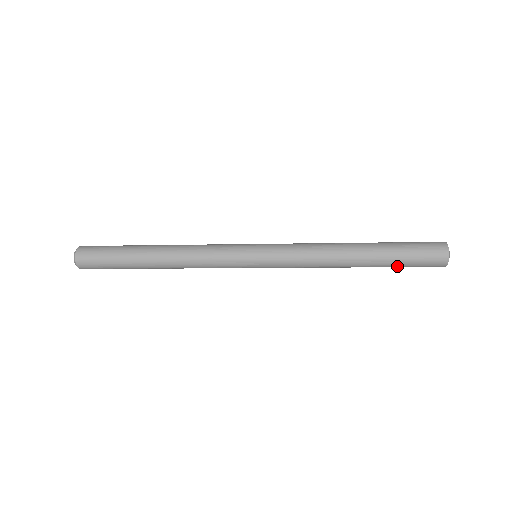
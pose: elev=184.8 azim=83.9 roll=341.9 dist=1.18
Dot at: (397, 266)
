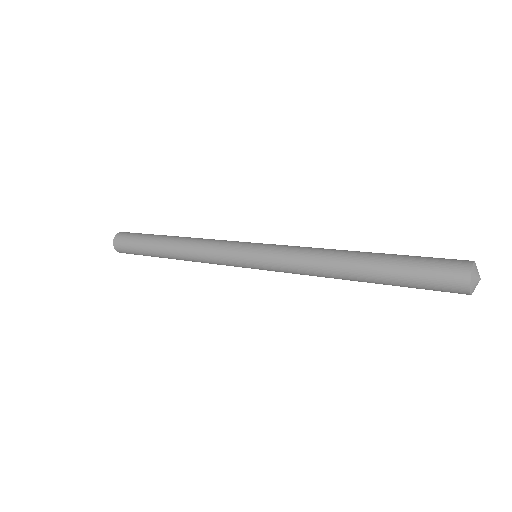
Dot at: (404, 286)
